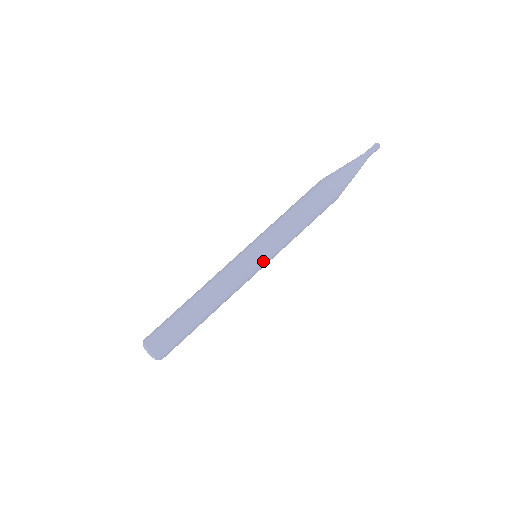
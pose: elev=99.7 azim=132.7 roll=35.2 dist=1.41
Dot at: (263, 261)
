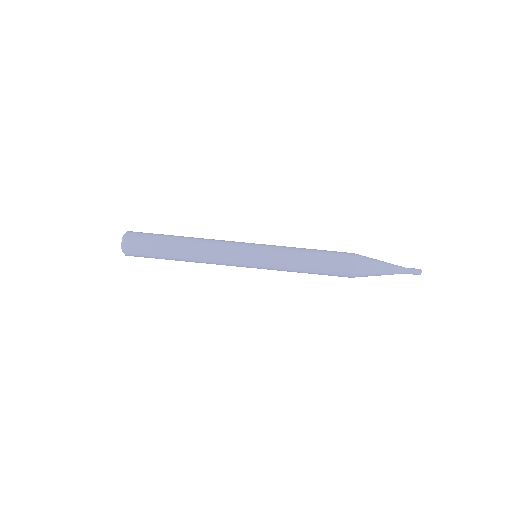
Dot at: (256, 262)
